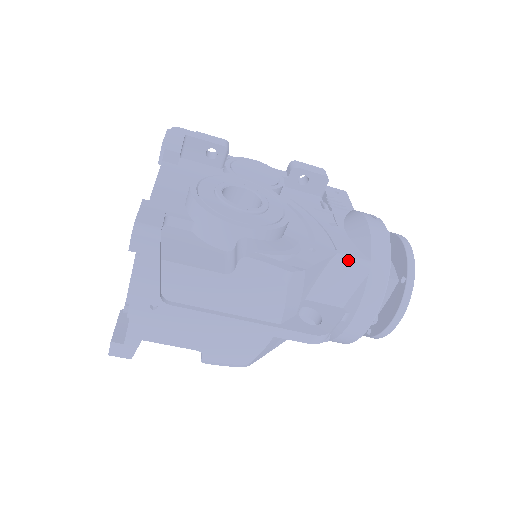
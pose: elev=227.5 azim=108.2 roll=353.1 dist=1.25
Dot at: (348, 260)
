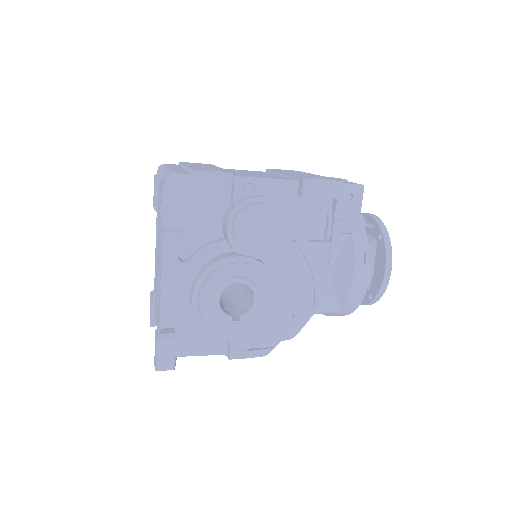
Dot at: (321, 313)
